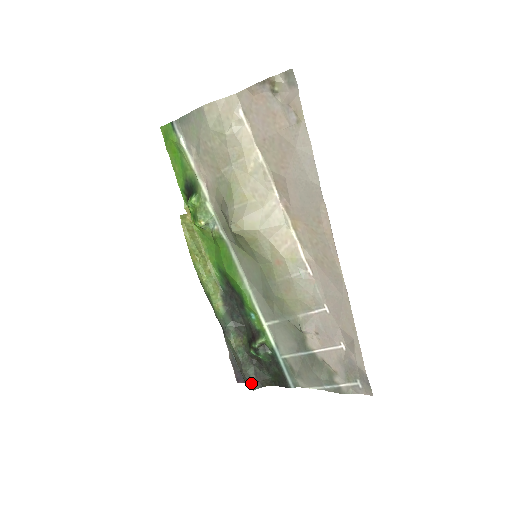
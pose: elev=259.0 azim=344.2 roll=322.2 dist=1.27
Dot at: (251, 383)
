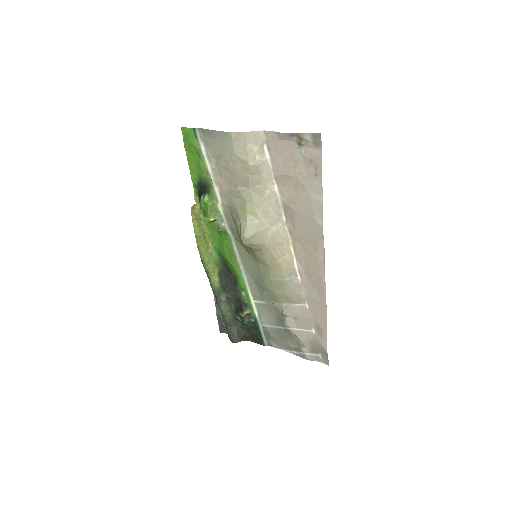
Dot at: (234, 338)
